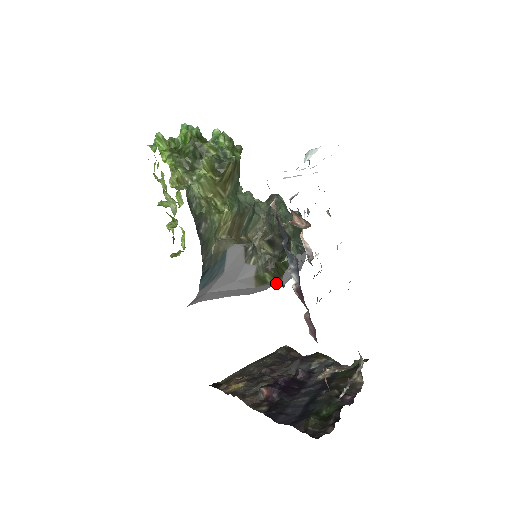
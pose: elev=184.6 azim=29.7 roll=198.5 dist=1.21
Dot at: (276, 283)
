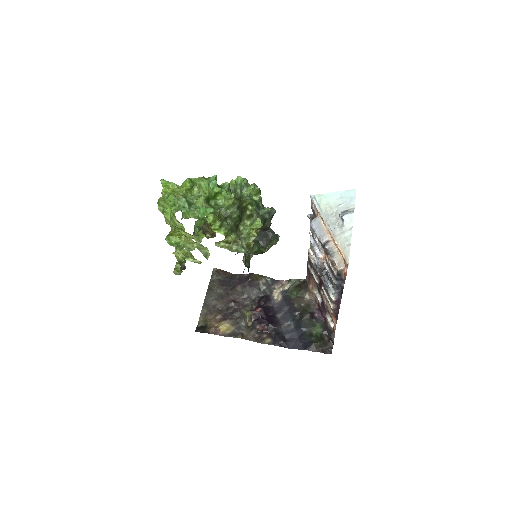
Dot at: occluded
